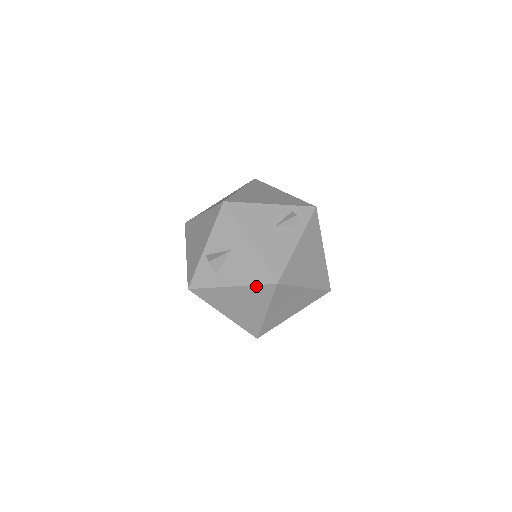
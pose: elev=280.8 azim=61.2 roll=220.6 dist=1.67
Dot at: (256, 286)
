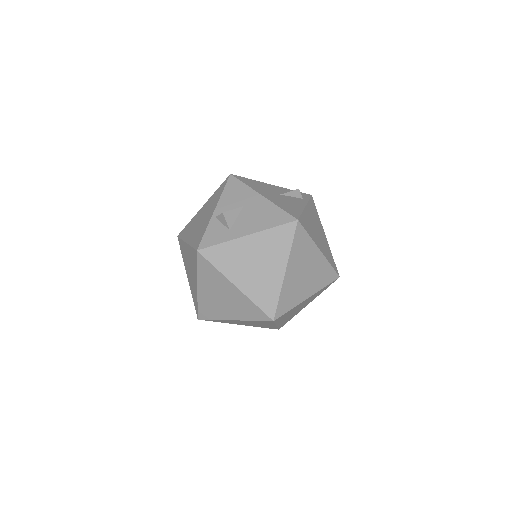
Dot at: (275, 228)
